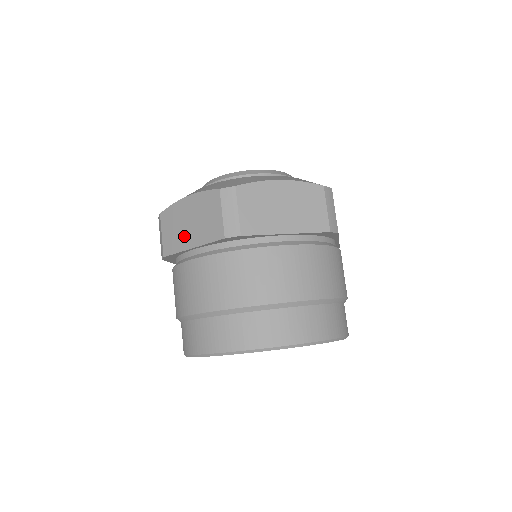
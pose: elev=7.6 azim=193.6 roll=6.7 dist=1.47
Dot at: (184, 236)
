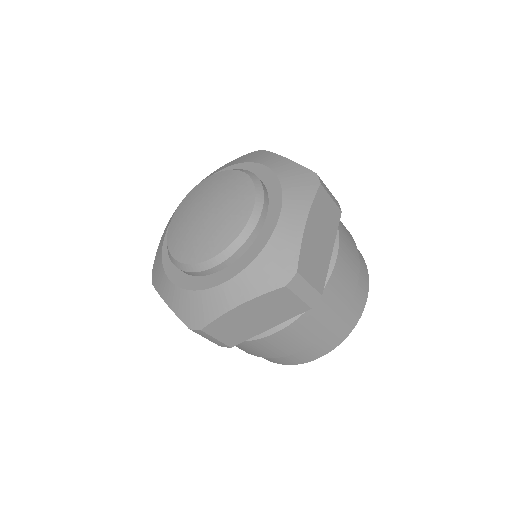
Dot at: (253, 328)
